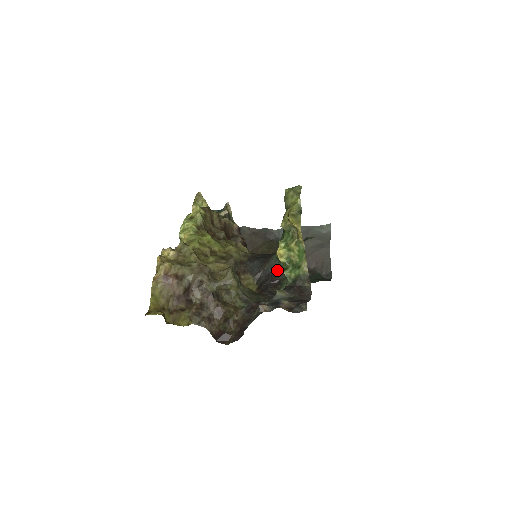
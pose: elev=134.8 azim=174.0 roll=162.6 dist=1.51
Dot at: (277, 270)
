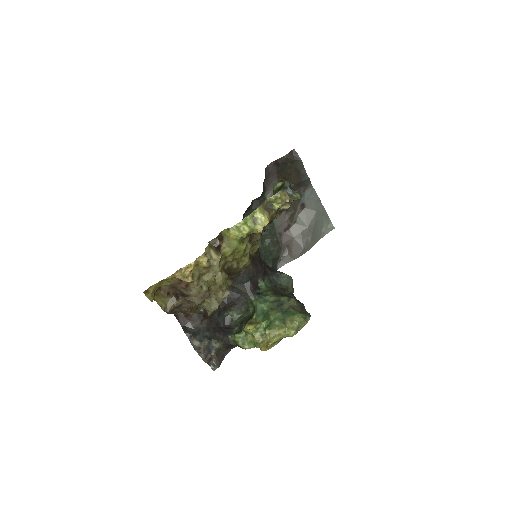
Dot at: (244, 301)
